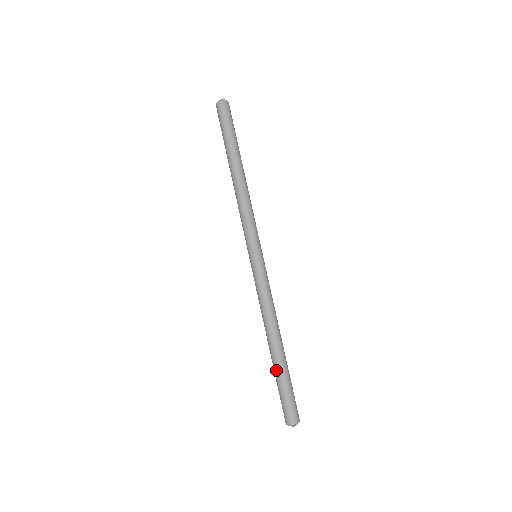
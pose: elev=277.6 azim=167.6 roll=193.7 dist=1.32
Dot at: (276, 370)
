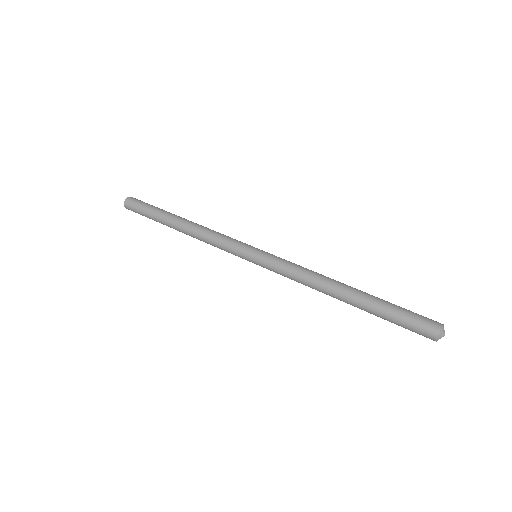
Dot at: (369, 311)
